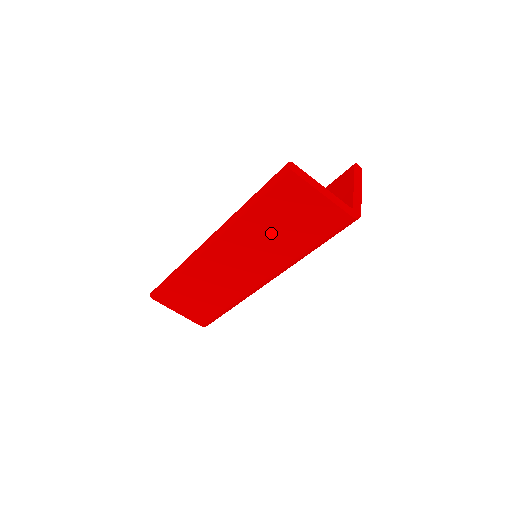
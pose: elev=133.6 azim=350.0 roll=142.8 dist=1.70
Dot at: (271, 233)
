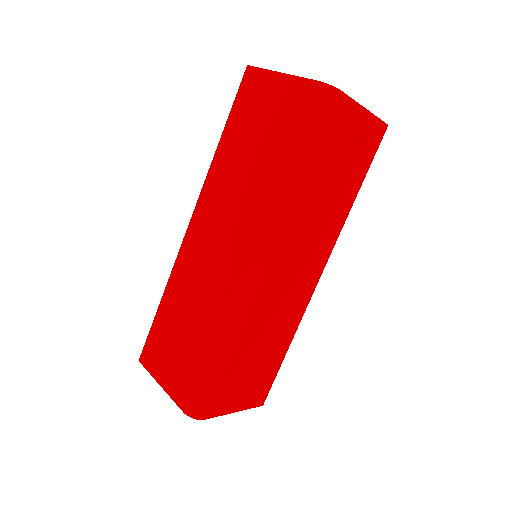
Dot at: (243, 164)
